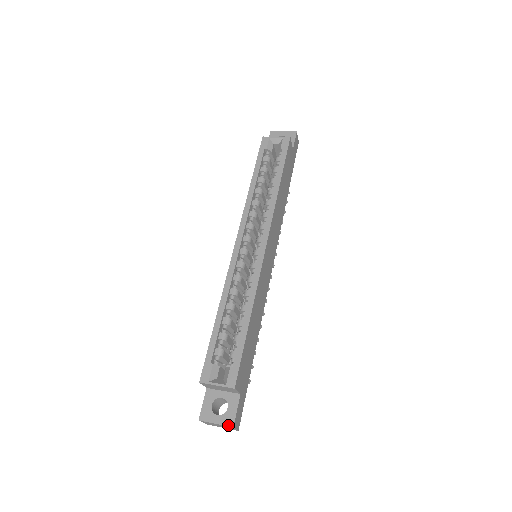
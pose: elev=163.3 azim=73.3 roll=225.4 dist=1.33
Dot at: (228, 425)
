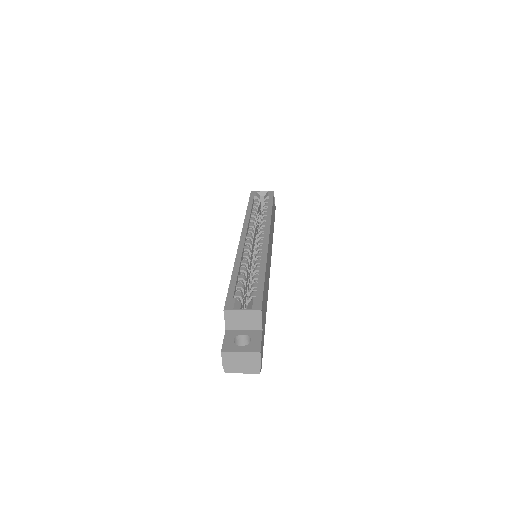
Dot at: (254, 351)
